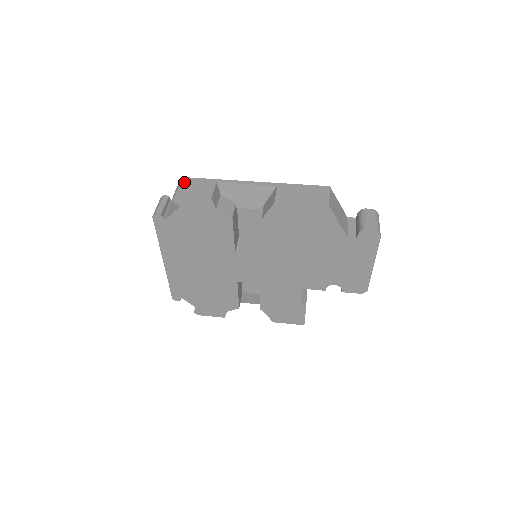
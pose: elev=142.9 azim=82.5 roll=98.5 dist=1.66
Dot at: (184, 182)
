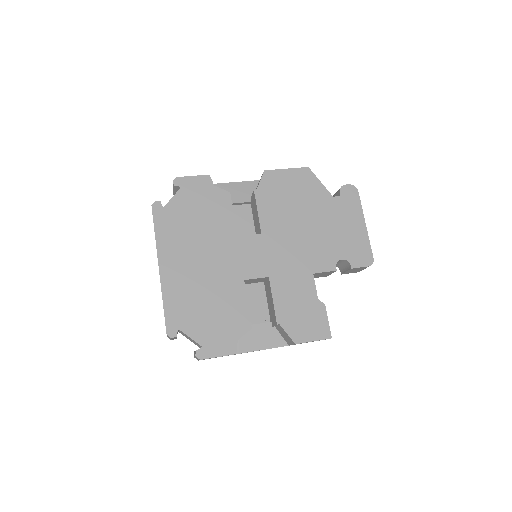
Dot at: occluded
